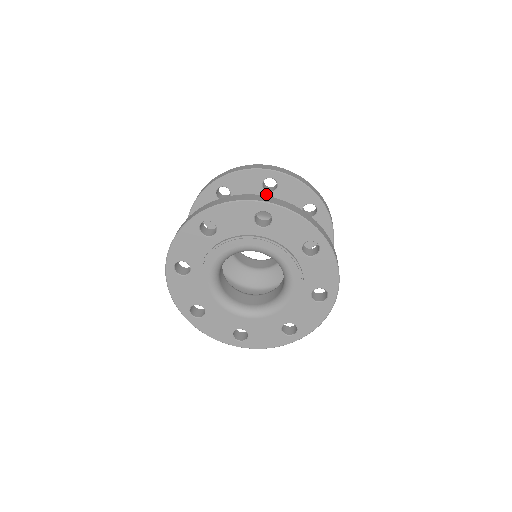
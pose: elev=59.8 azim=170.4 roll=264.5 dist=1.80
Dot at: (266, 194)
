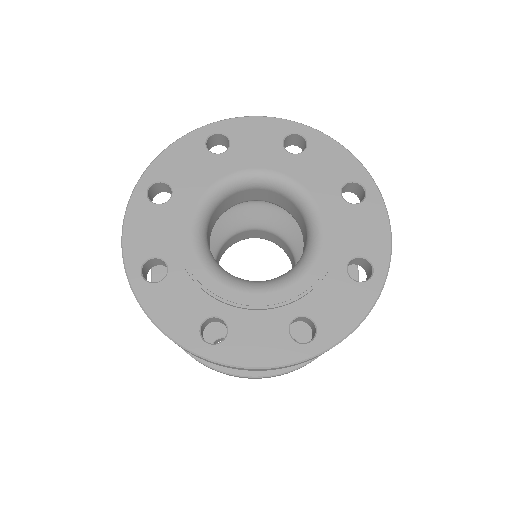
Dot at: occluded
